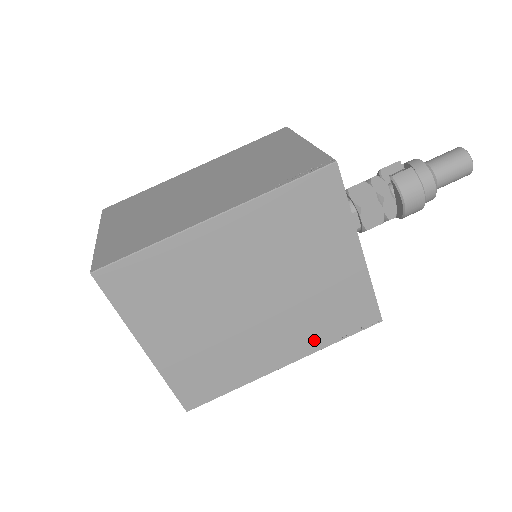
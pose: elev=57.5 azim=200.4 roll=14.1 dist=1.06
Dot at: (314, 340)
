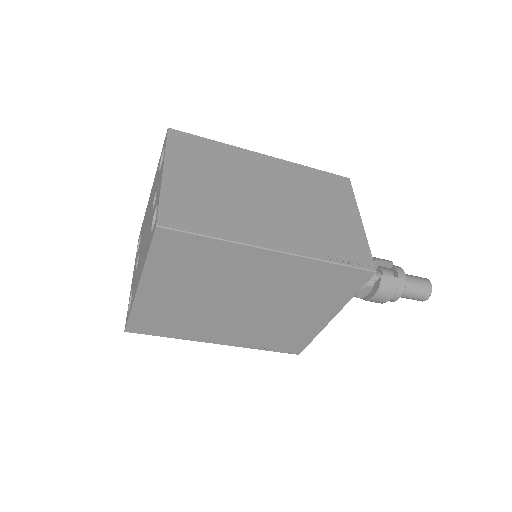
Dot at: (250, 342)
